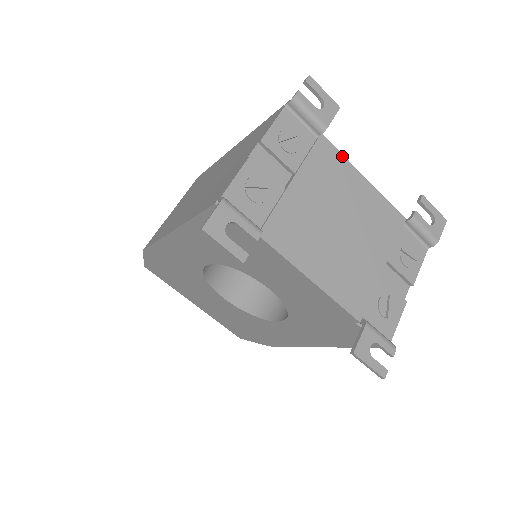
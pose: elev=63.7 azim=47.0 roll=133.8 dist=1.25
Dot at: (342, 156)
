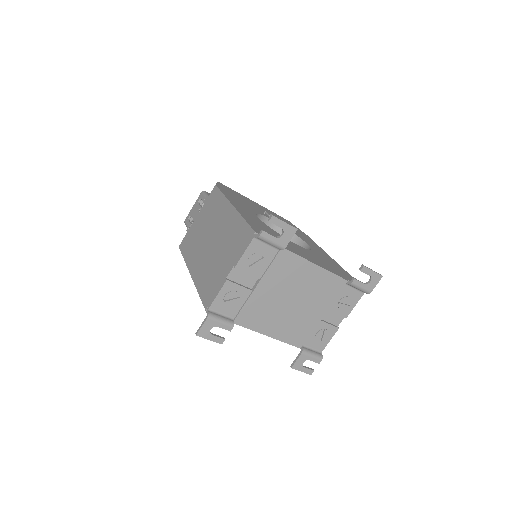
Dot at: (298, 257)
